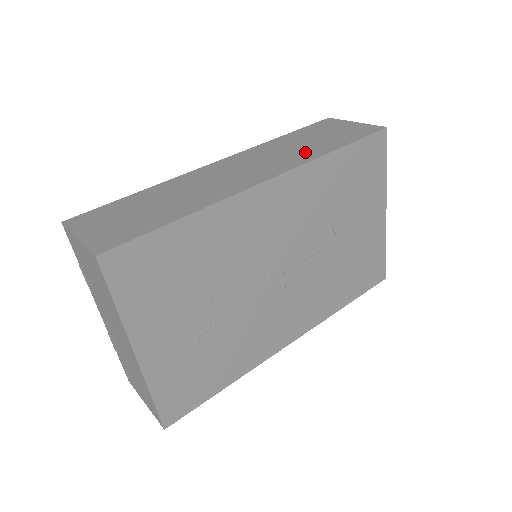
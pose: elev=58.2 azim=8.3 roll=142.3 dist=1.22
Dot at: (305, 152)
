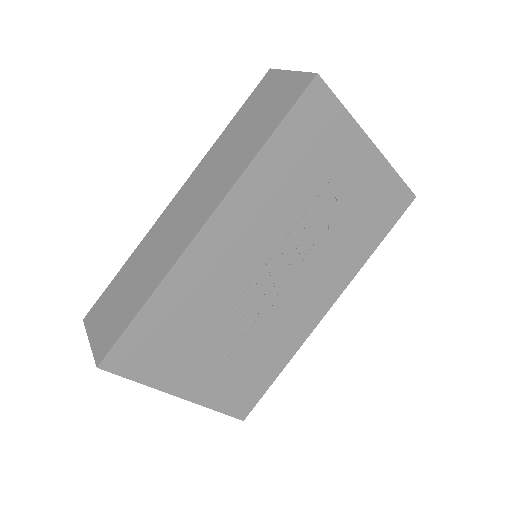
Dot at: (238, 159)
